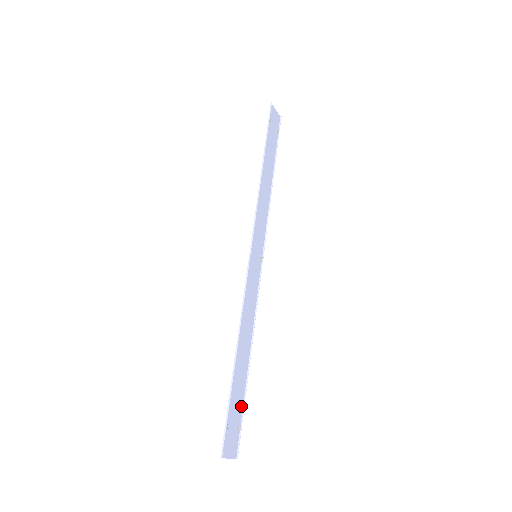
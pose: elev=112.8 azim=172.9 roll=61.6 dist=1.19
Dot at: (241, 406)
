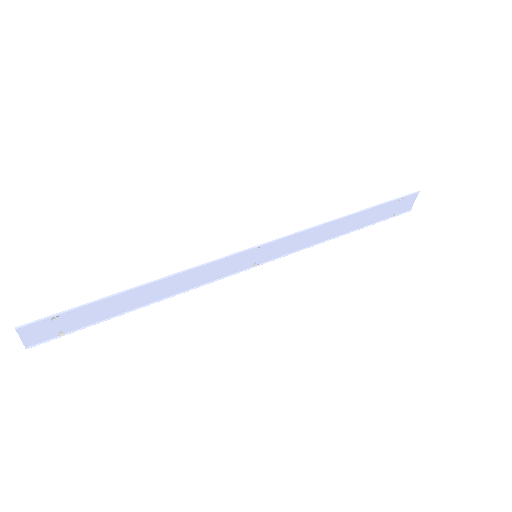
Dot at: (87, 323)
